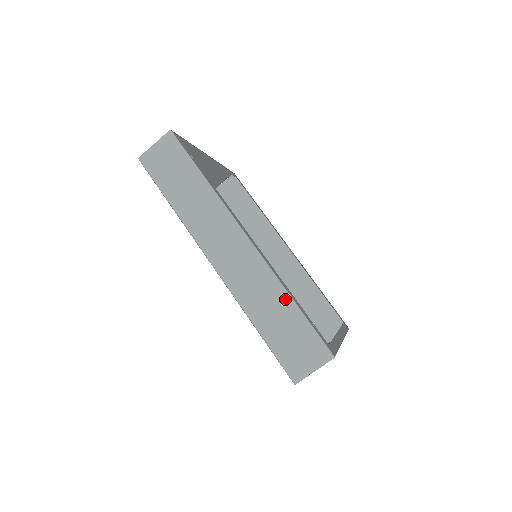
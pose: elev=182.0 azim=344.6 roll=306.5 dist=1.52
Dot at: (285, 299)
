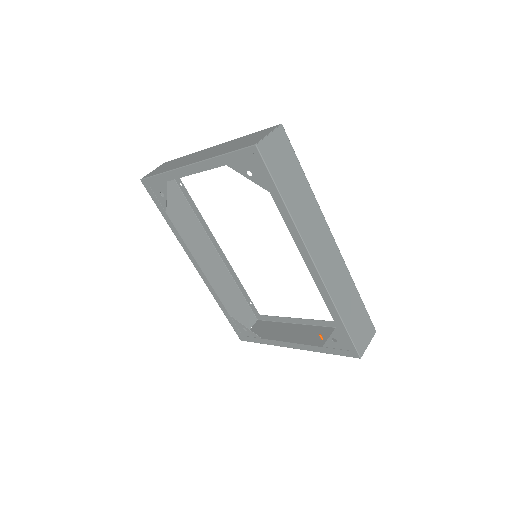
Dot at: (355, 291)
